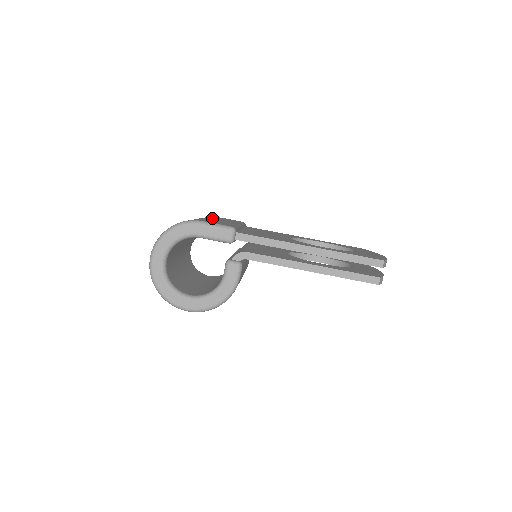
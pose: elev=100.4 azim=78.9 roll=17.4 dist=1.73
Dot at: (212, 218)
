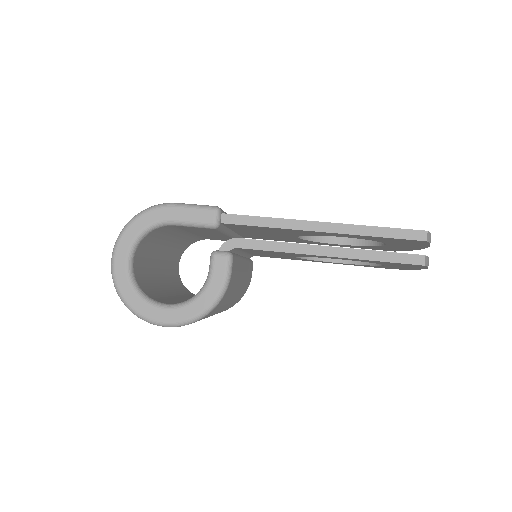
Dot at: occluded
